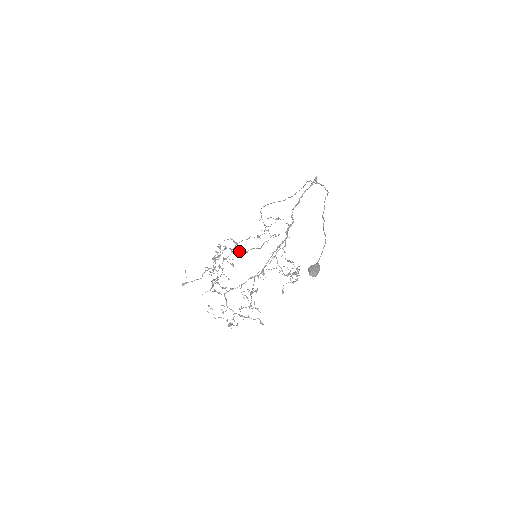
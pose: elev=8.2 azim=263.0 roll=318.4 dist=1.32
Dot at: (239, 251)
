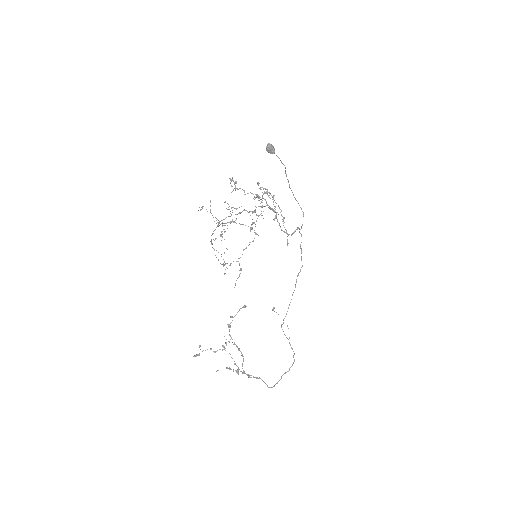
Dot at: occluded
